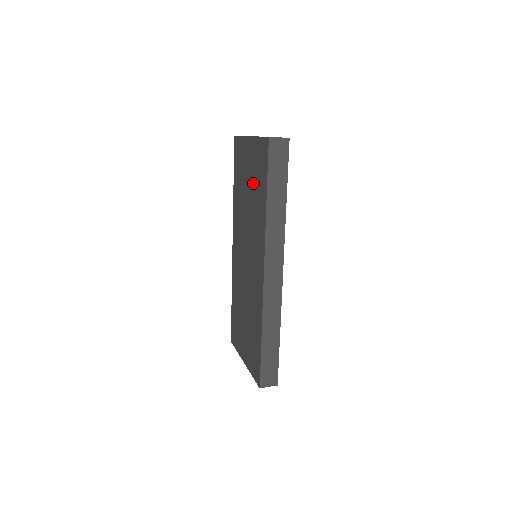
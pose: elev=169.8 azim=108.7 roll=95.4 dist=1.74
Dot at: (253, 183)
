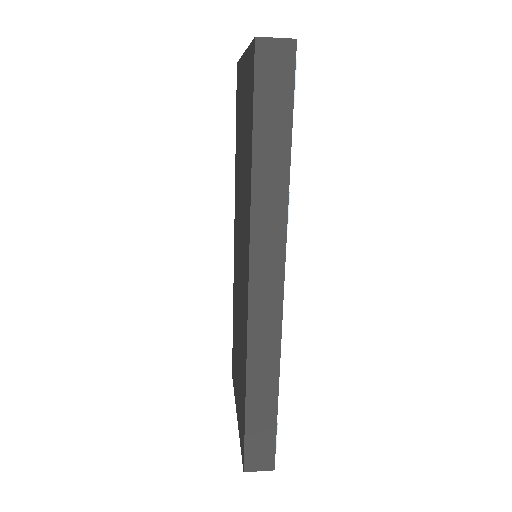
Dot at: (244, 133)
